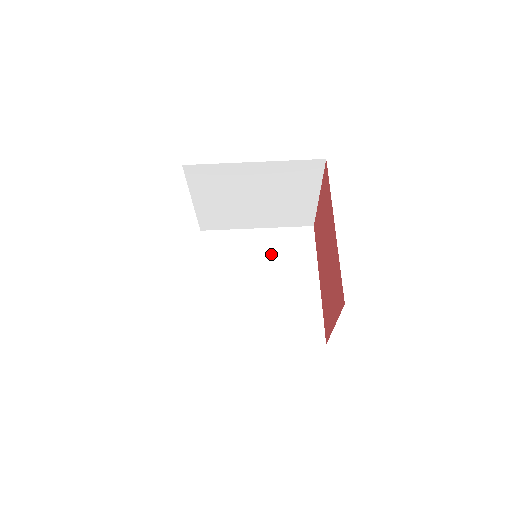
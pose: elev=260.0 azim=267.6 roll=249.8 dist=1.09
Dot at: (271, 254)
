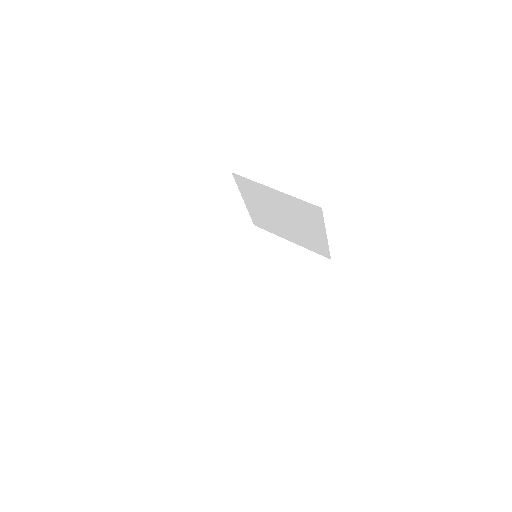
Dot at: (287, 264)
